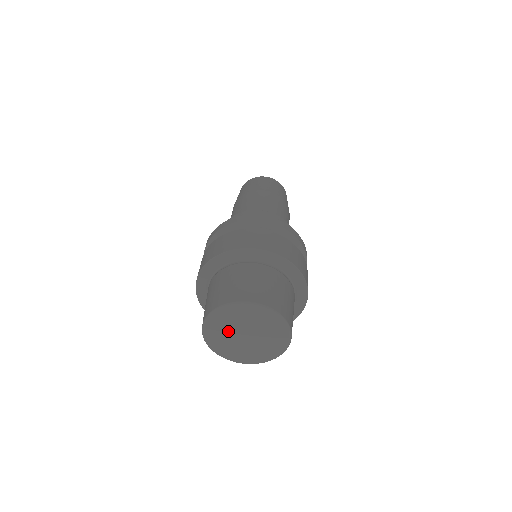
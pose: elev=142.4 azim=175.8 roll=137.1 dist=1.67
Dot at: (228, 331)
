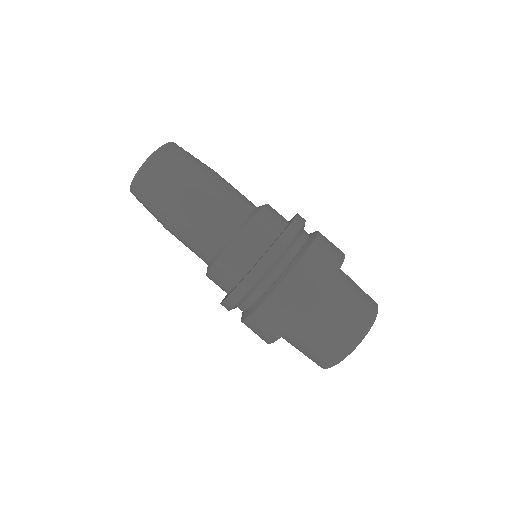
Dot at: occluded
